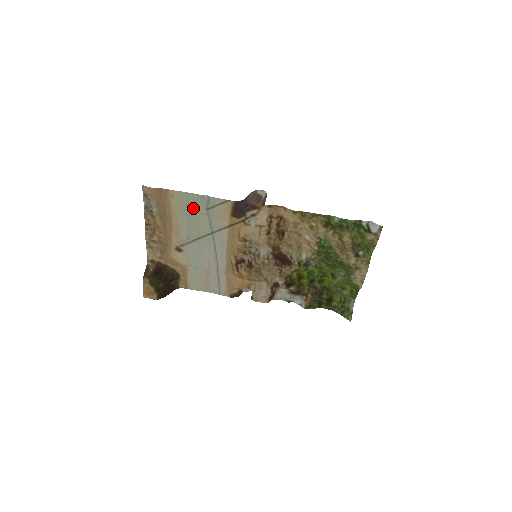
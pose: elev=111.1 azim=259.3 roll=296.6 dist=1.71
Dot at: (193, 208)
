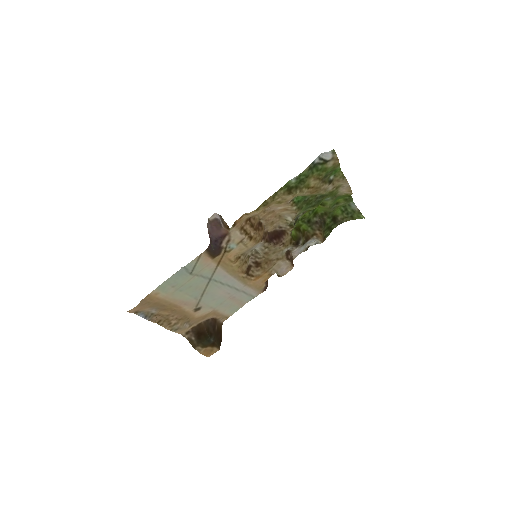
Dot at: (180, 283)
